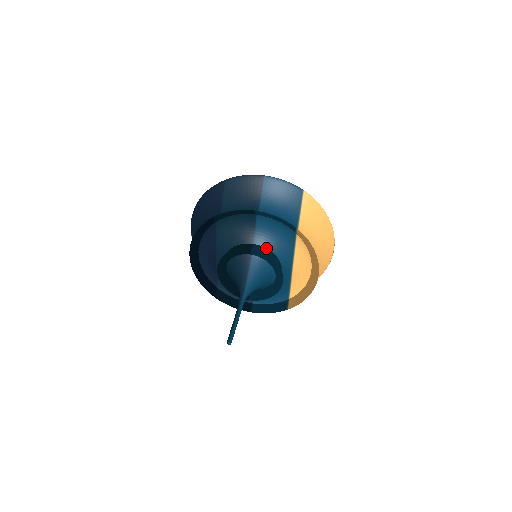
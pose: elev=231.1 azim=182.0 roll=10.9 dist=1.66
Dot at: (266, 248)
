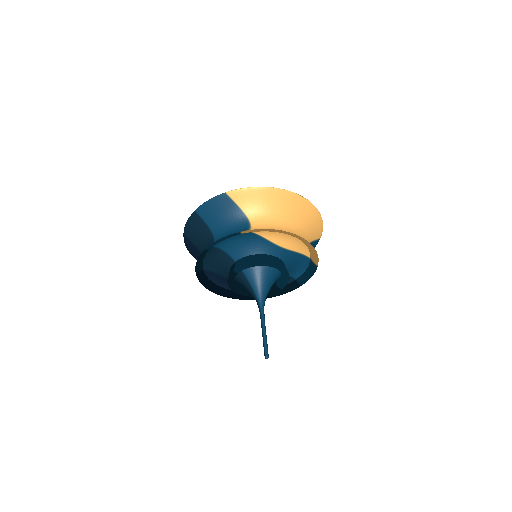
Dot at: (245, 257)
